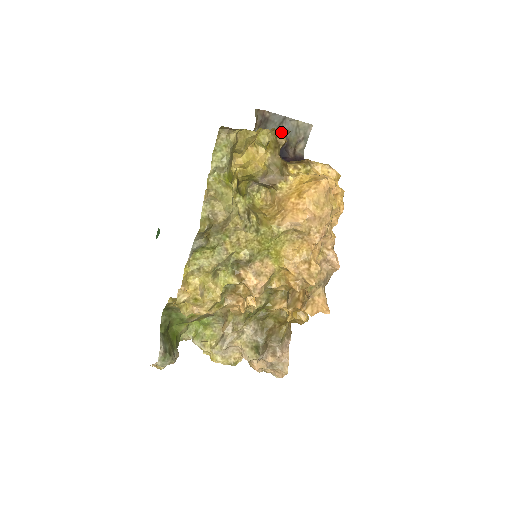
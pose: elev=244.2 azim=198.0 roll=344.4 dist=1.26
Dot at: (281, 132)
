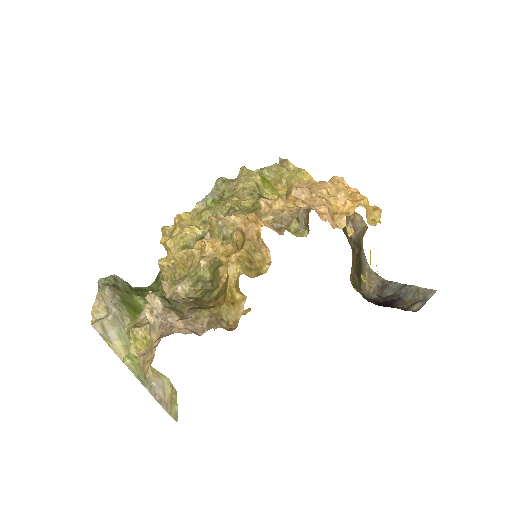
Dot at: occluded
